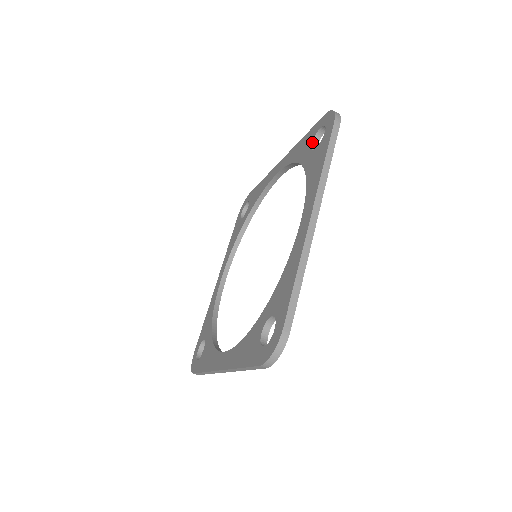
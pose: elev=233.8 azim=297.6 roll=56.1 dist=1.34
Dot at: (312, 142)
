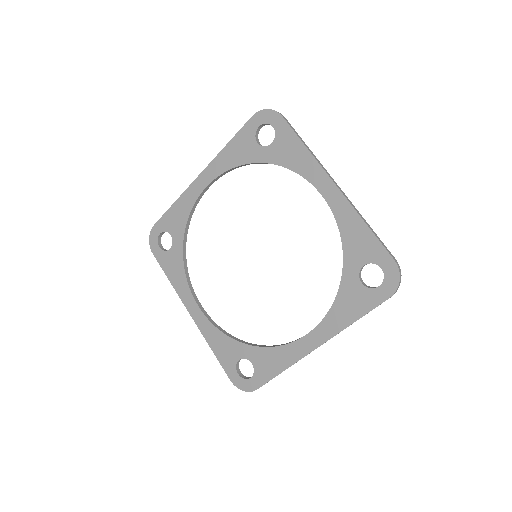
Dot at: (366, 264)
